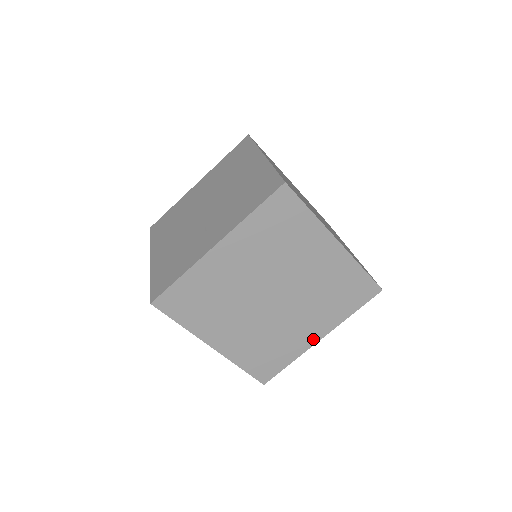
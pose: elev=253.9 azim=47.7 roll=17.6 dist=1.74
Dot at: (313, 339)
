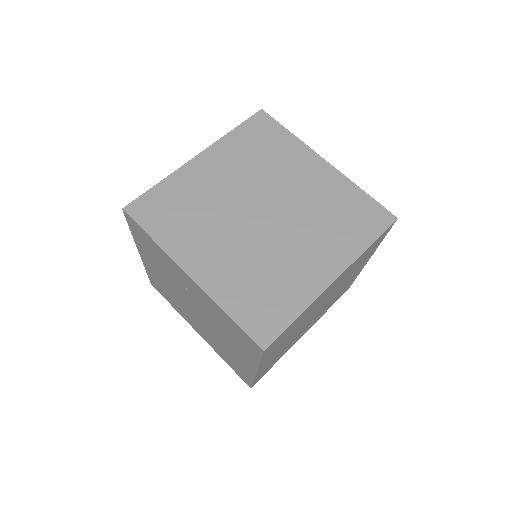
Dot at: (325, 278)
